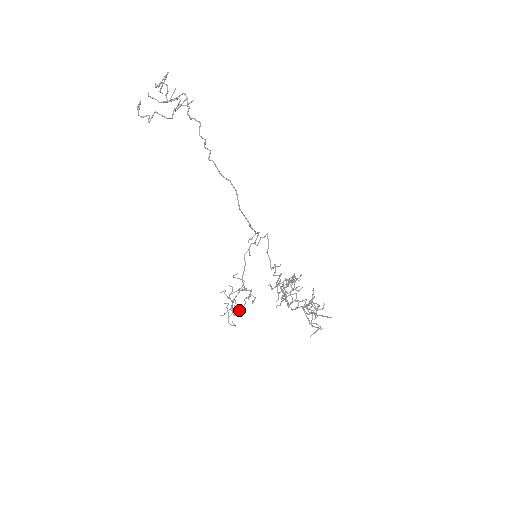
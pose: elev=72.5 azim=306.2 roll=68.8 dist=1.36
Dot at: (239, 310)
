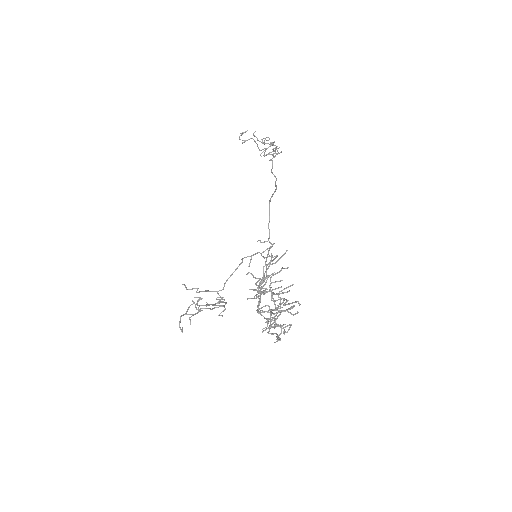
Dot at: occluded
